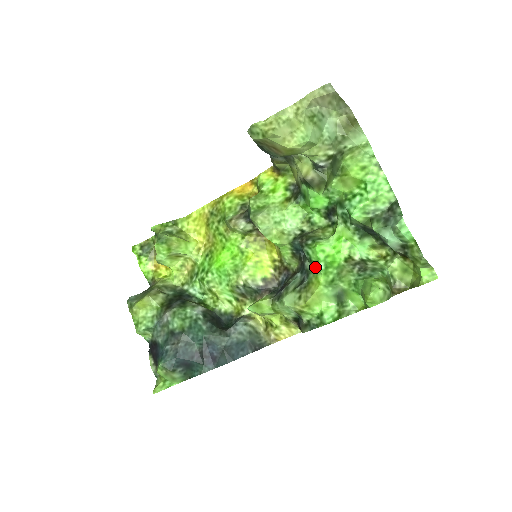
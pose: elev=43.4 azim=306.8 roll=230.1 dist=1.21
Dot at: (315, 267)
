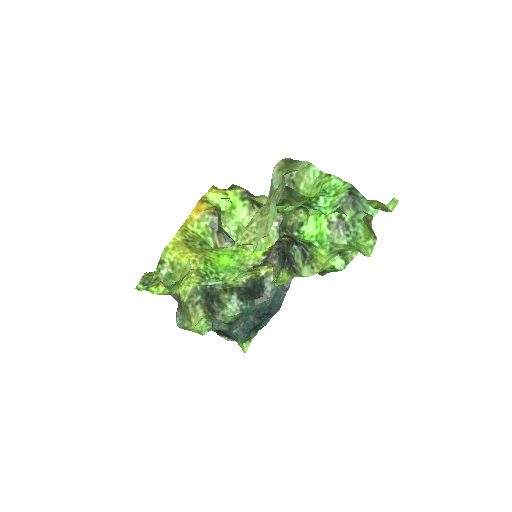
Dot at: (310, 245)
